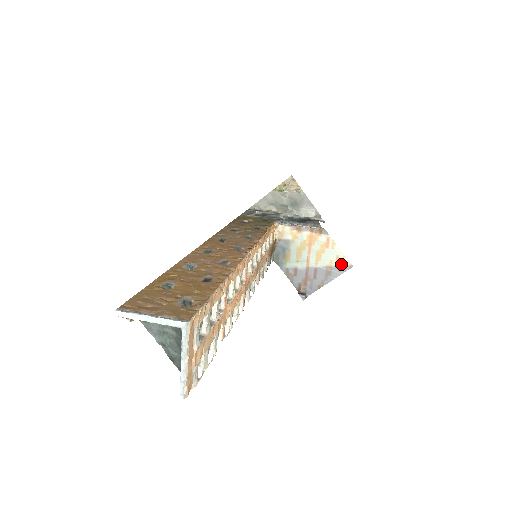
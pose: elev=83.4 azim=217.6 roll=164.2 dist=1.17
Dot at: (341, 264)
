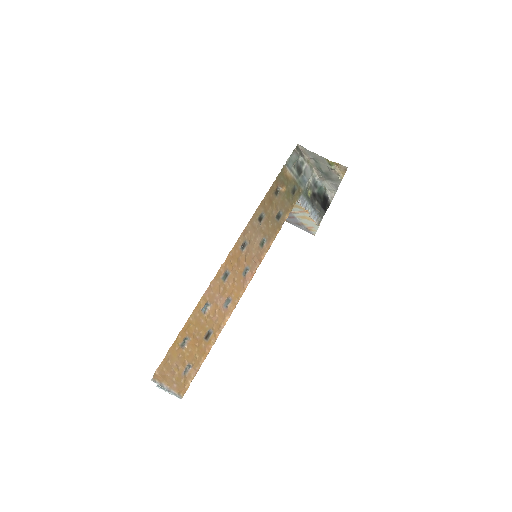
Dot at: (310, 230)
